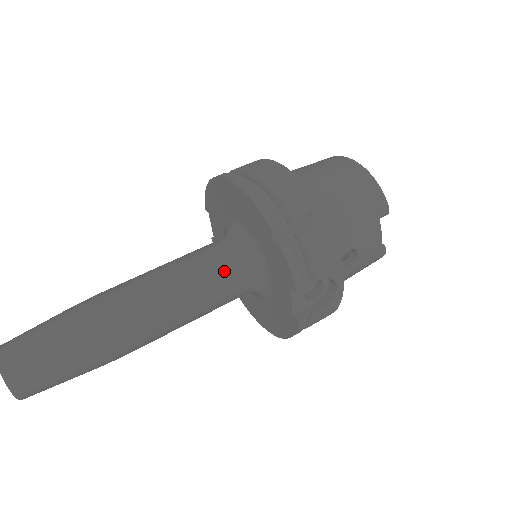
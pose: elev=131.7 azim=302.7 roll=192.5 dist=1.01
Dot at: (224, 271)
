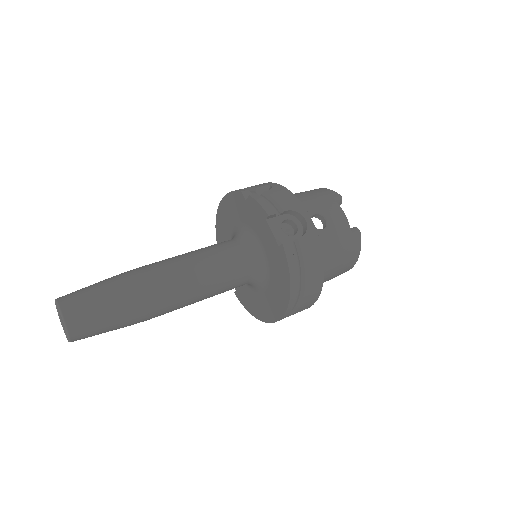
Dot at: (224, 246)
